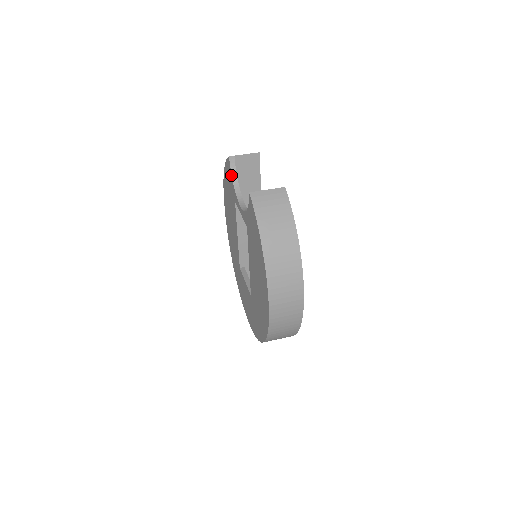
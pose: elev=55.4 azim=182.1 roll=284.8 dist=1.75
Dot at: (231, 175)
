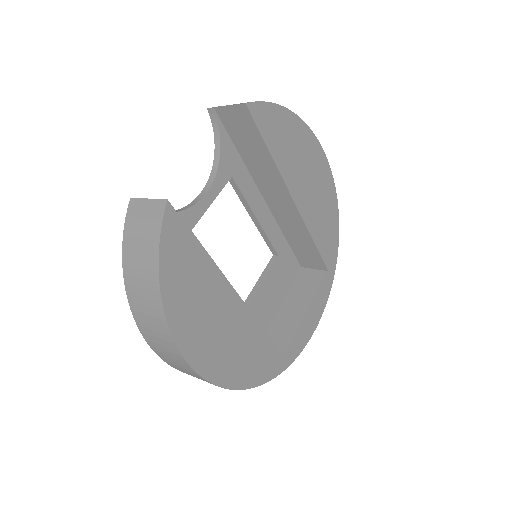
Dot at: (215, 137)
